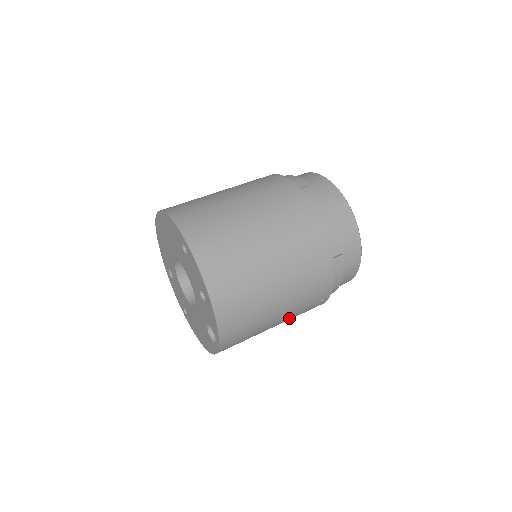
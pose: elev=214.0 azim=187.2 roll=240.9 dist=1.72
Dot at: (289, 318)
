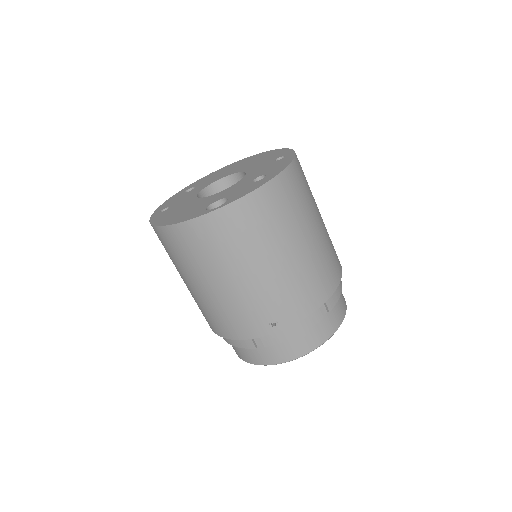
Dot at: (245, 295)
